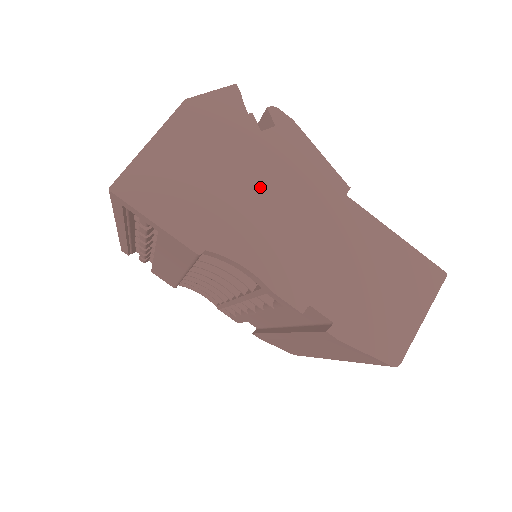
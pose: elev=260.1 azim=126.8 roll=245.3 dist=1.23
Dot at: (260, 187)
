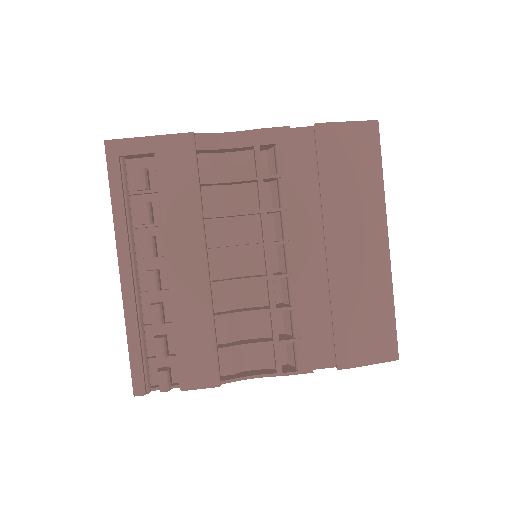
Dot at: occluded
